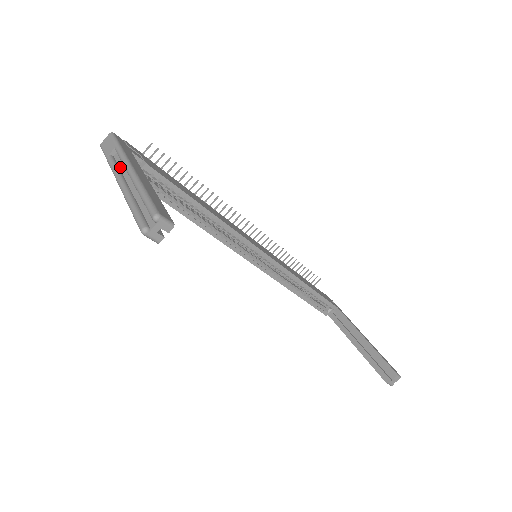
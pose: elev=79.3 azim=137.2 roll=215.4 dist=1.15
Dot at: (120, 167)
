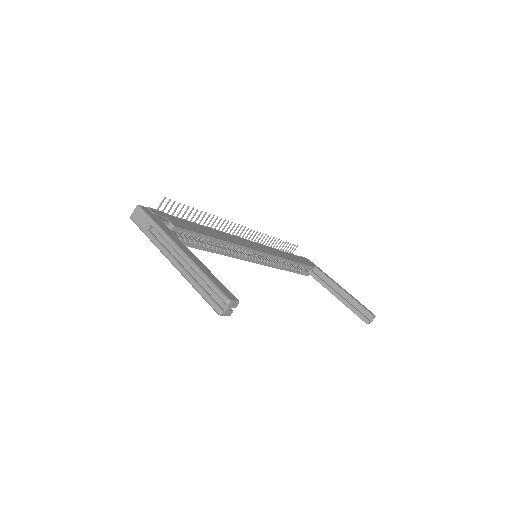
Dot at: (164, 244)
